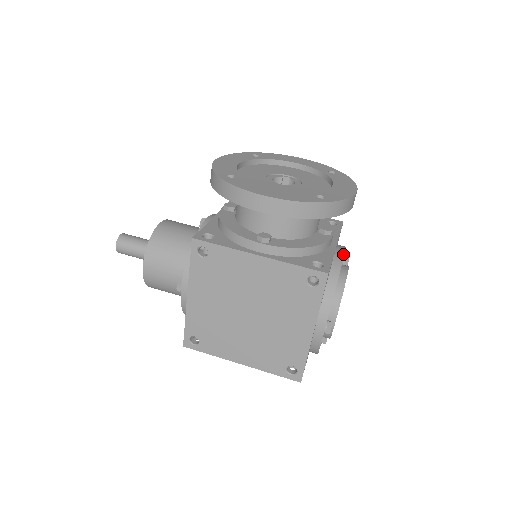
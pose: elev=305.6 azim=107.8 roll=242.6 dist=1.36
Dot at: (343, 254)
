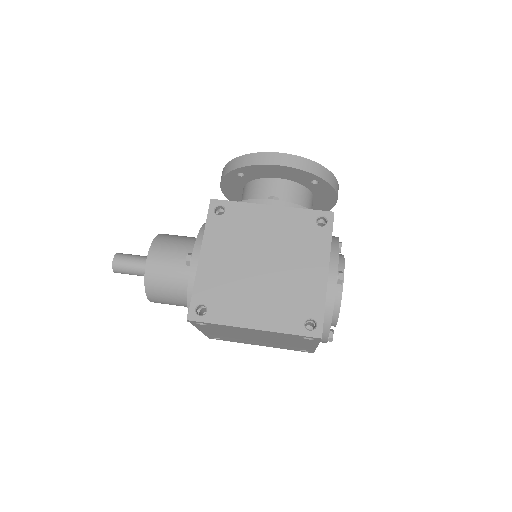
Dot at: occluded
